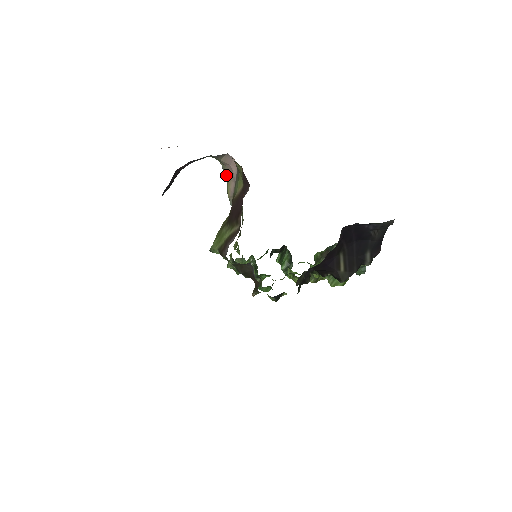
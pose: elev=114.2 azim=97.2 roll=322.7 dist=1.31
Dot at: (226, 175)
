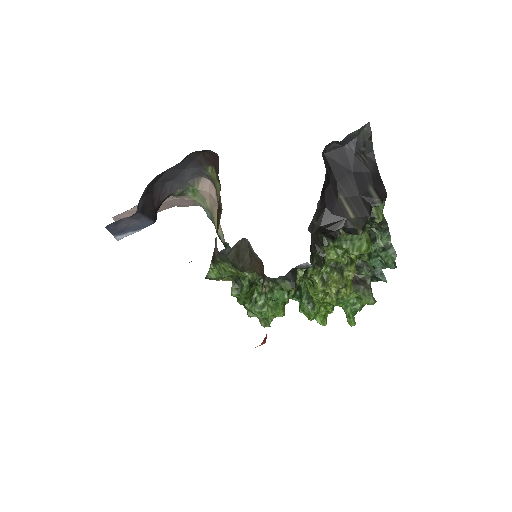
Dot at: (211, 214)
